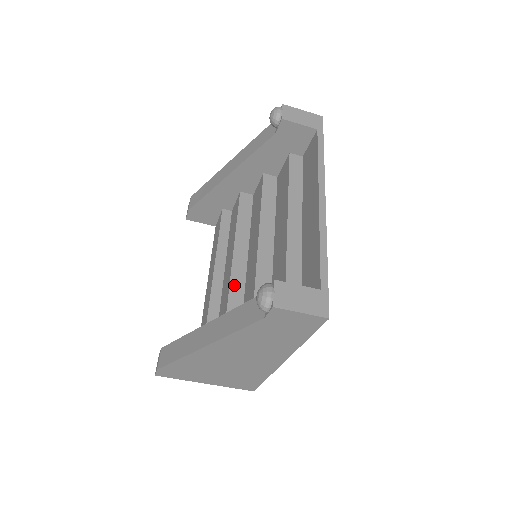
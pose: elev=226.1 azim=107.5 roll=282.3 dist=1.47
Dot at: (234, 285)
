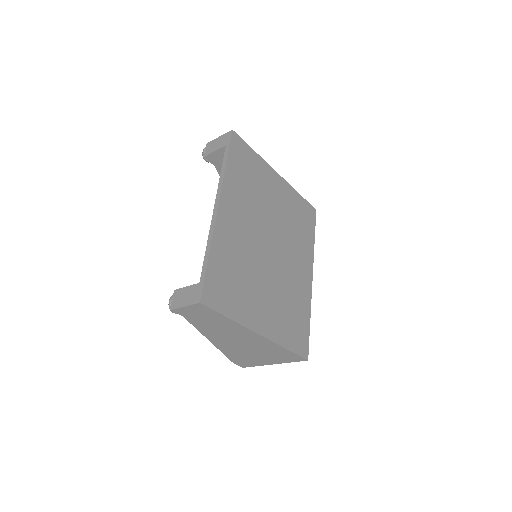
Dot at: occluded
